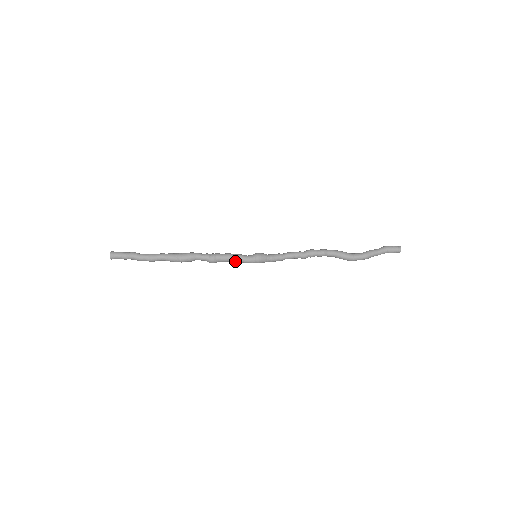
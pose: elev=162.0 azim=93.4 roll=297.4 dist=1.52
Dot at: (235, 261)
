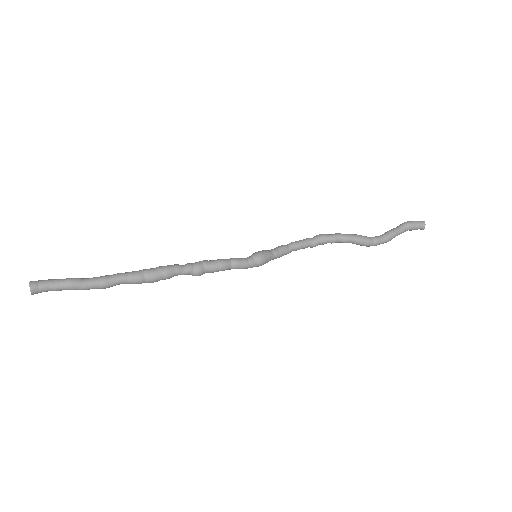
Dot at: (230, 269)
